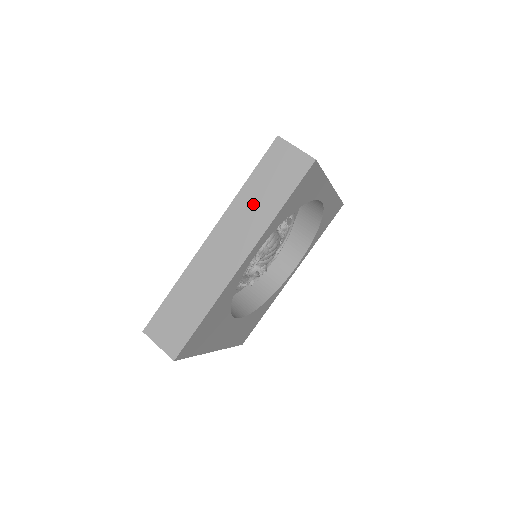
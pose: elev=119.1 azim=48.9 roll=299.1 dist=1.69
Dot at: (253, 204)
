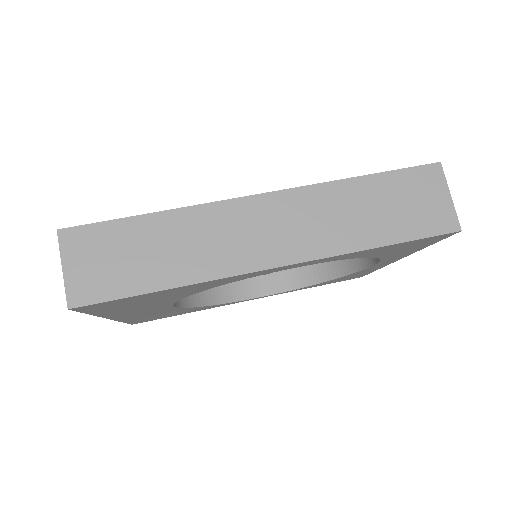
Dot at: (348, 210)
